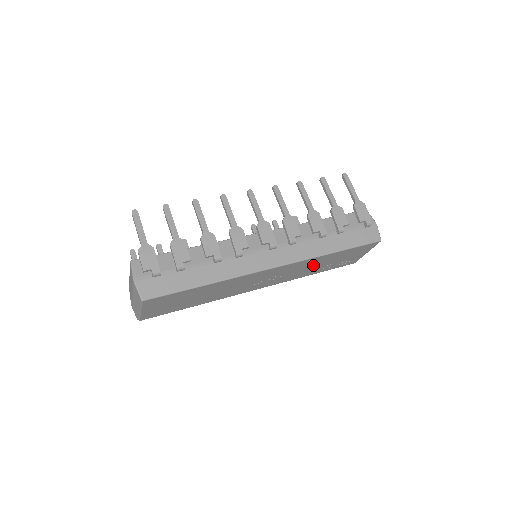
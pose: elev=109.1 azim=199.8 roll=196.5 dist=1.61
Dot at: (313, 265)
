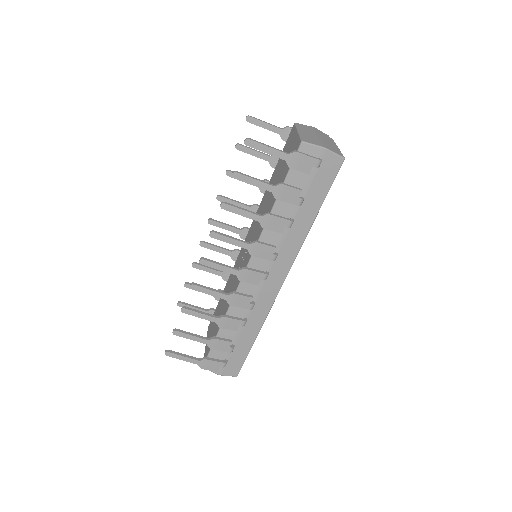
Dot at: occluded
